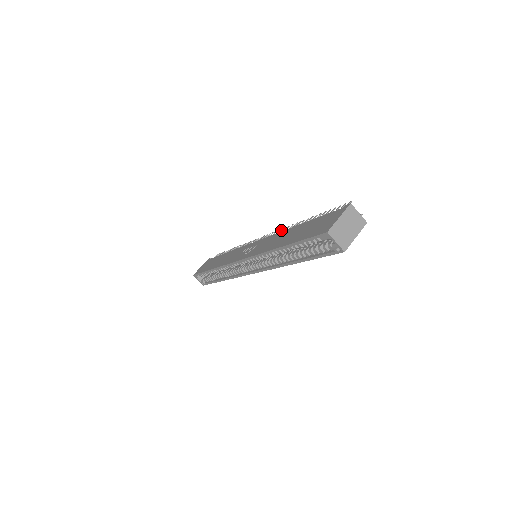
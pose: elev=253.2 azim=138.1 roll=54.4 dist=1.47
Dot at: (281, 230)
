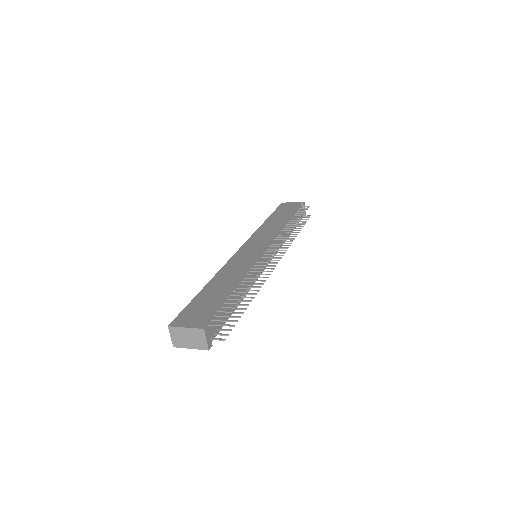
Dot at: (263, 265)
